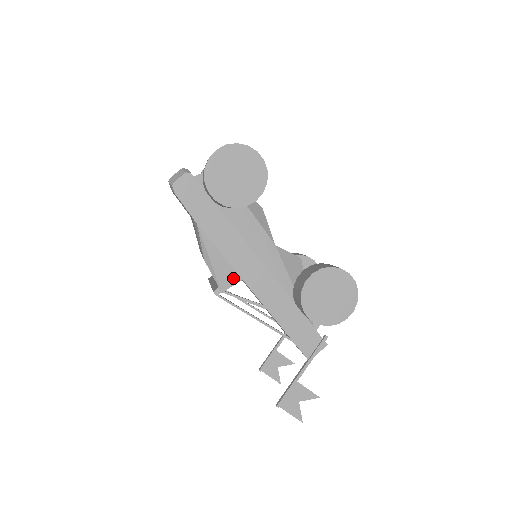
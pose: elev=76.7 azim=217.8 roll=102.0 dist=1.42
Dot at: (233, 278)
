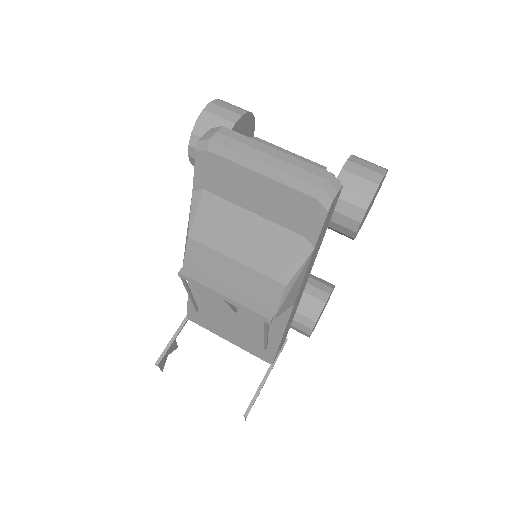
Dot at: (291, 303)
